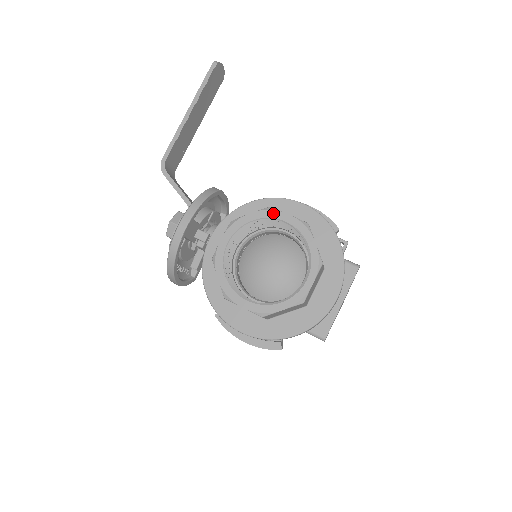
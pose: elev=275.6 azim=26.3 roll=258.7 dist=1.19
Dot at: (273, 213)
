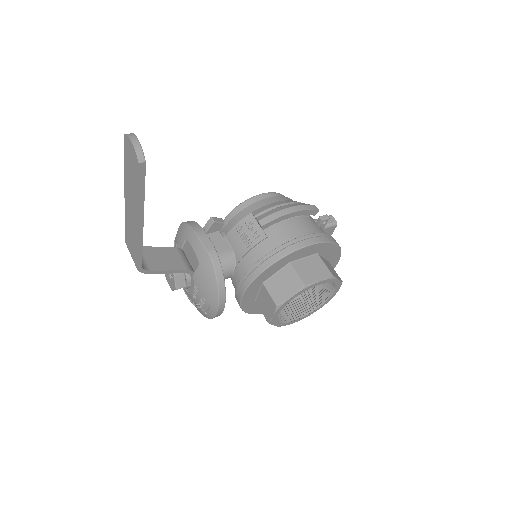
Dot at: (309, 288)
